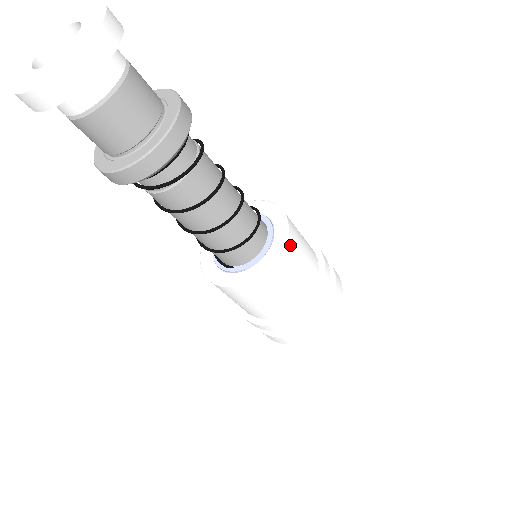
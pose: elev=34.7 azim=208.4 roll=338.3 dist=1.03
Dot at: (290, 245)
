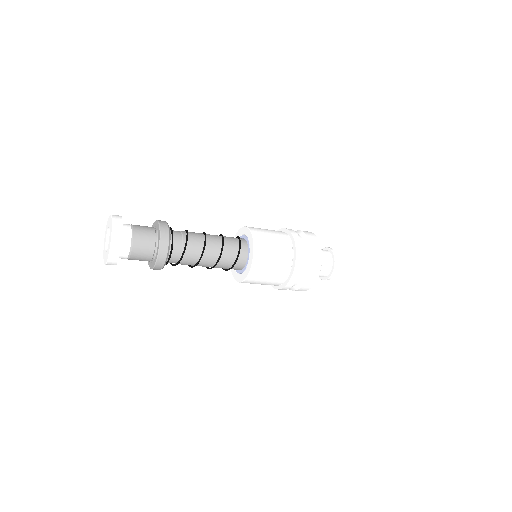
Dot at: (252, 277)
